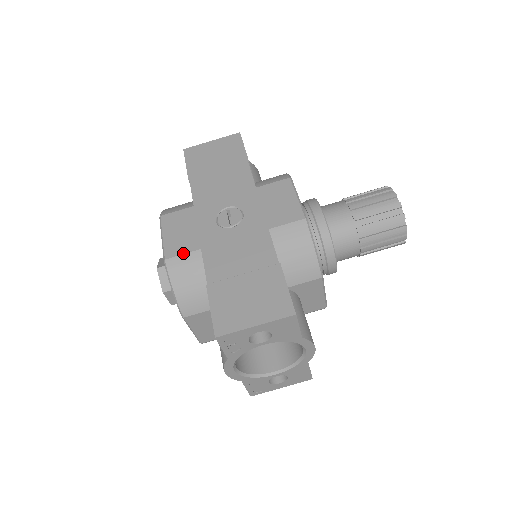
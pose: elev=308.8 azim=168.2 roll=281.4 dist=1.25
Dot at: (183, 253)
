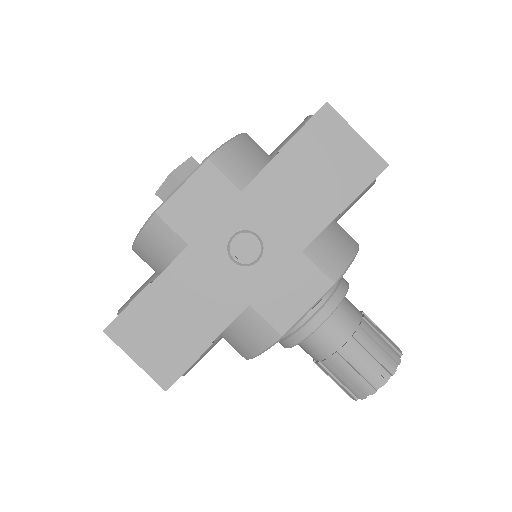
Dot at: (173, 228)
